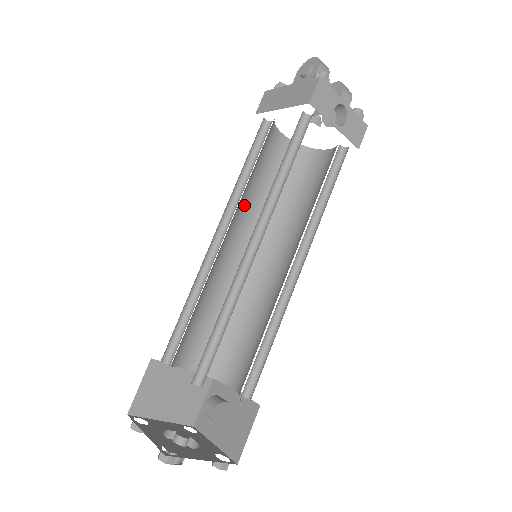
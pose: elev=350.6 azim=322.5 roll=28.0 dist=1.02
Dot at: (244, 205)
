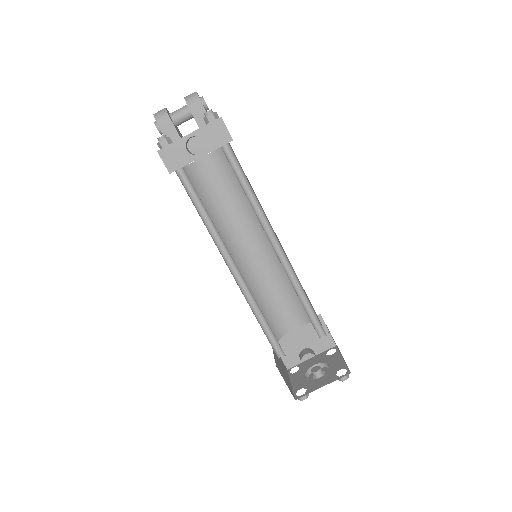
Dot at: (229, 224)
